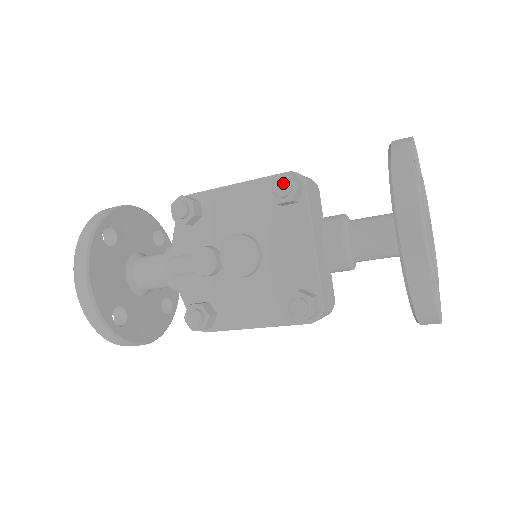
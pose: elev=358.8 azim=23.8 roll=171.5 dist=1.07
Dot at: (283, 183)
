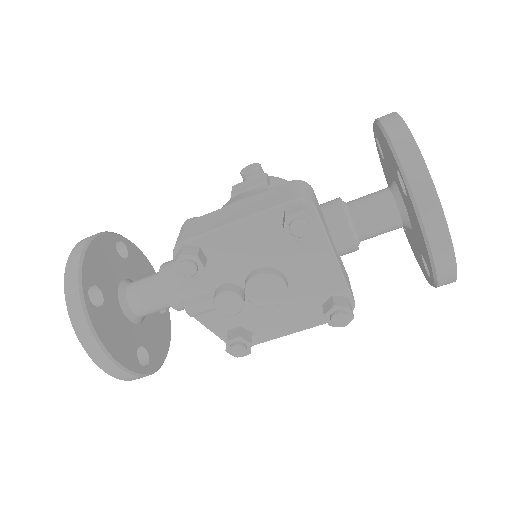
Dot at: (301, 225)
